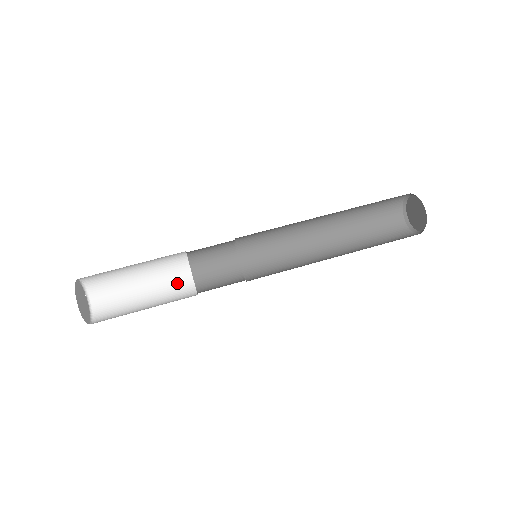
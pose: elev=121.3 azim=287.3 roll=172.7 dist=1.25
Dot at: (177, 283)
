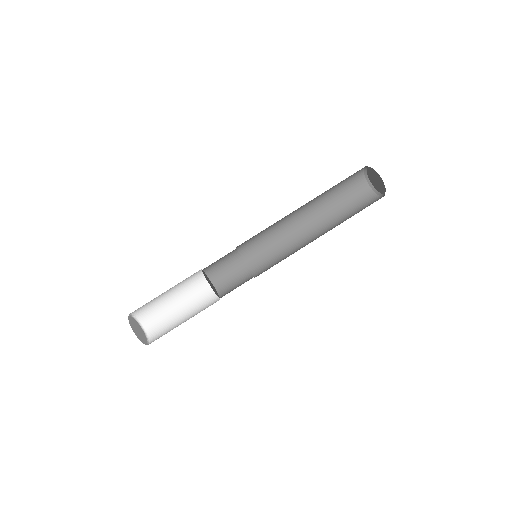
Dot at: (206, 300)
